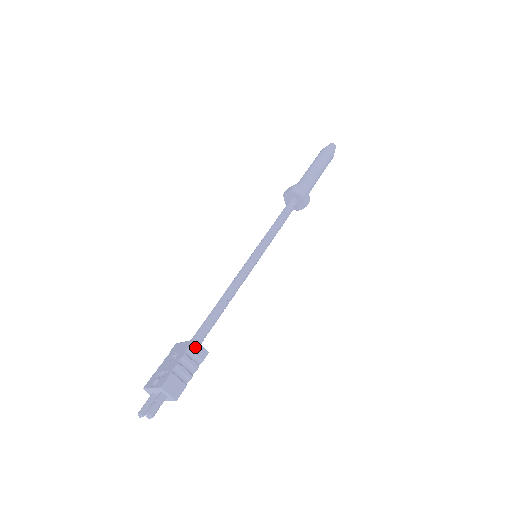
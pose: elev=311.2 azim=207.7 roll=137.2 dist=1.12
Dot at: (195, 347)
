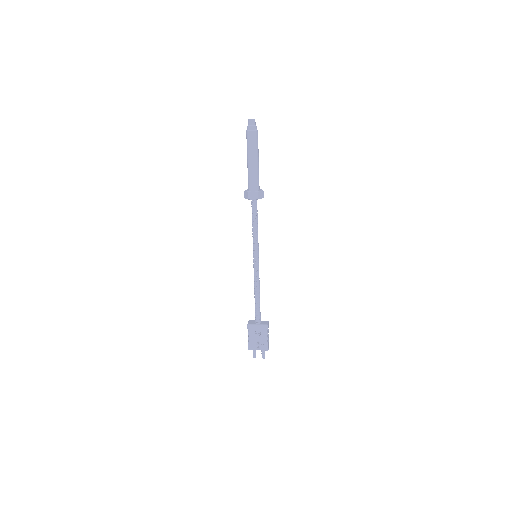
Dot at: (268, 327)
